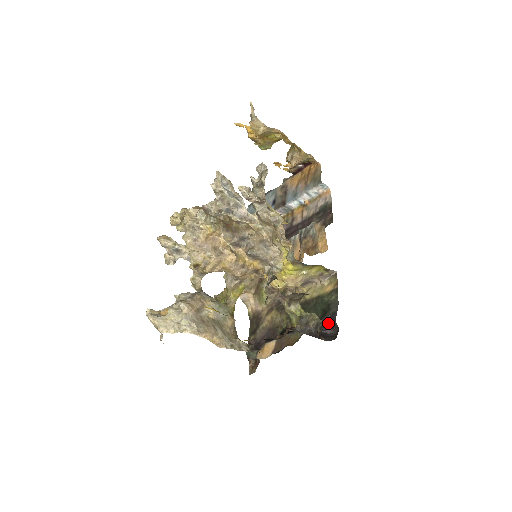
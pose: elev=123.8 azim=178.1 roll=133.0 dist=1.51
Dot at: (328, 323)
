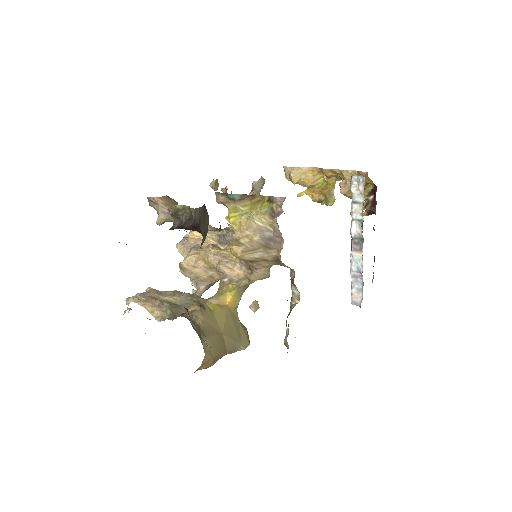
Dot at: occluded
